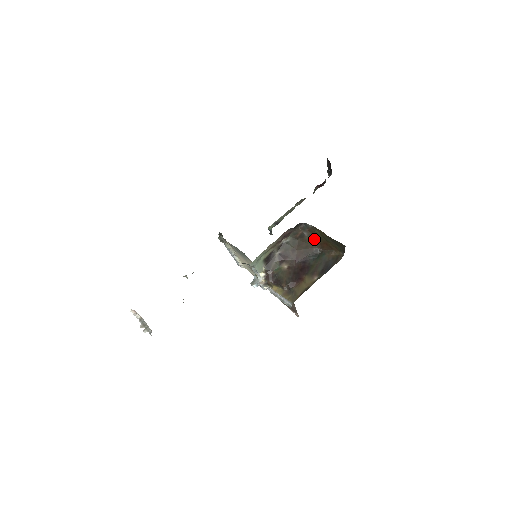
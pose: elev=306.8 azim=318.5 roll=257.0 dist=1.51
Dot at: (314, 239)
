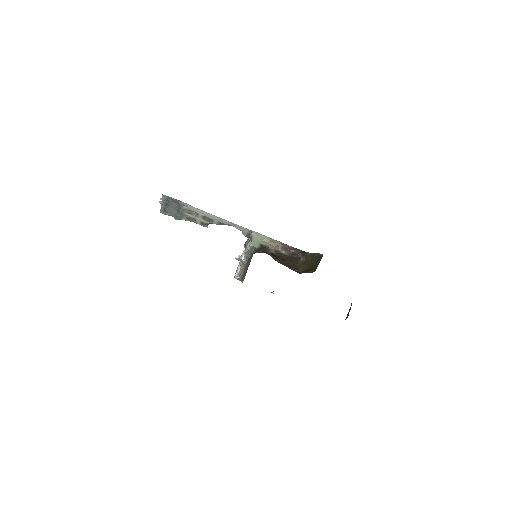
Dot at: (304, 265)
